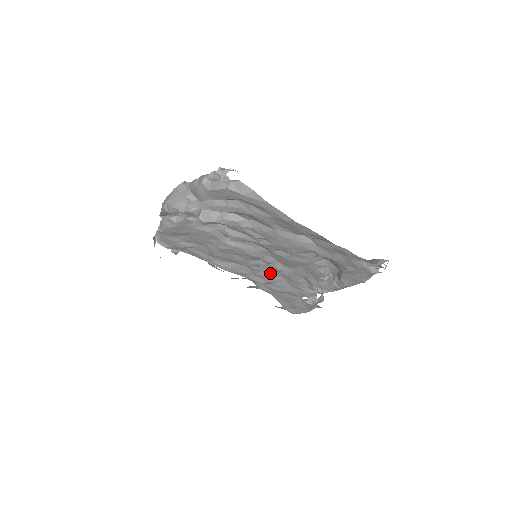
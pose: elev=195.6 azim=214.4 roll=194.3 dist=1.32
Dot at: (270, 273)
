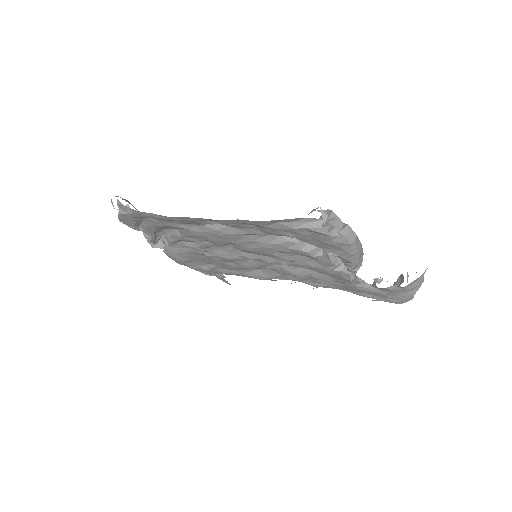
Dot at: (287, 268)
